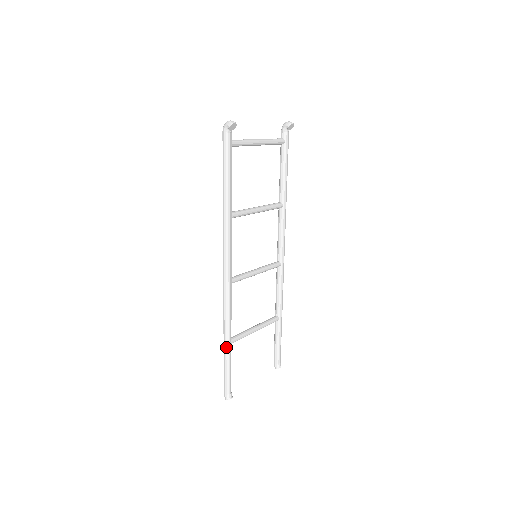
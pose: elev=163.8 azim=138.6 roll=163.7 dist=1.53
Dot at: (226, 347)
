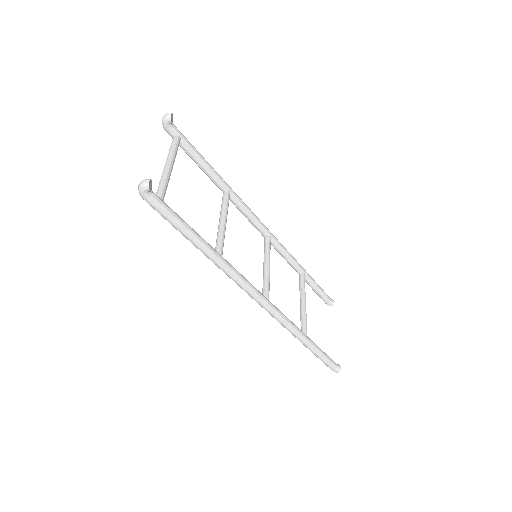
Dot at: (308, 344)
